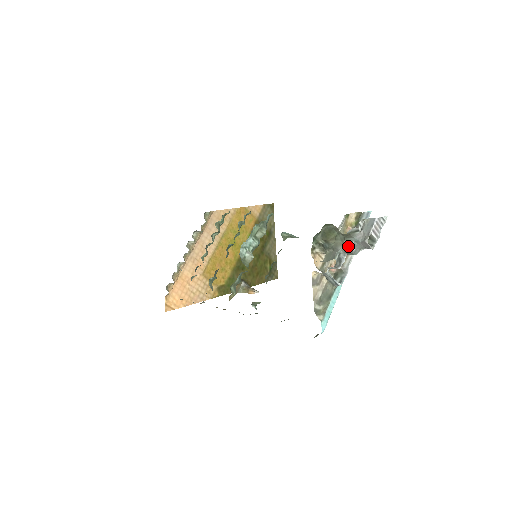
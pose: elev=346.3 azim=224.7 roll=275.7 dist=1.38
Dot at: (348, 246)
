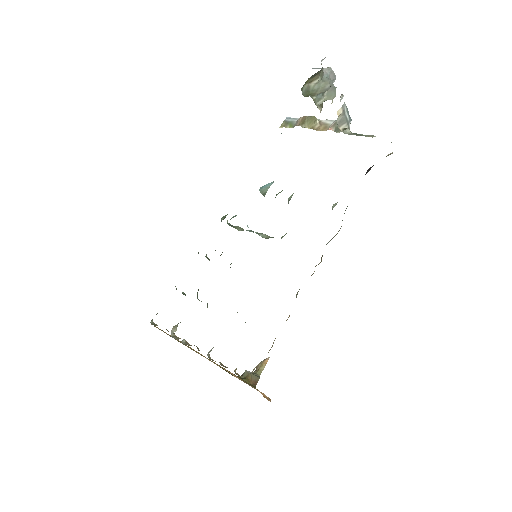
Dot at: (329, 81)
